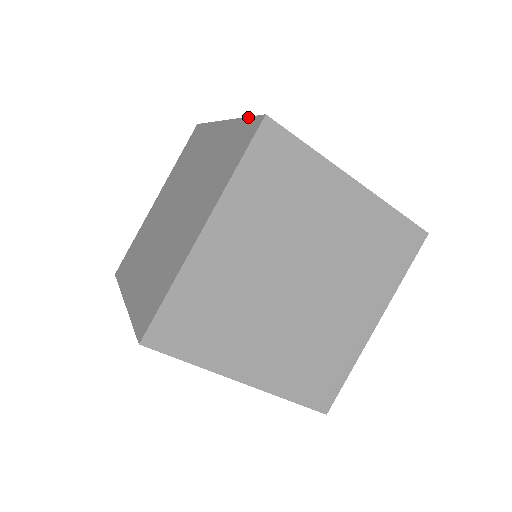
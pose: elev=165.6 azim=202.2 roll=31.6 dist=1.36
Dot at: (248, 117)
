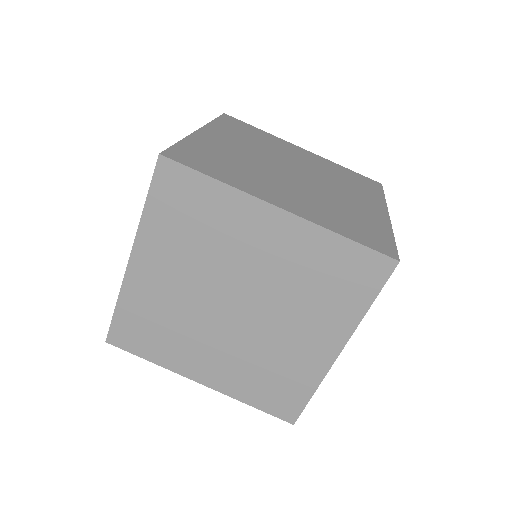
Dot at: (174, 144)
